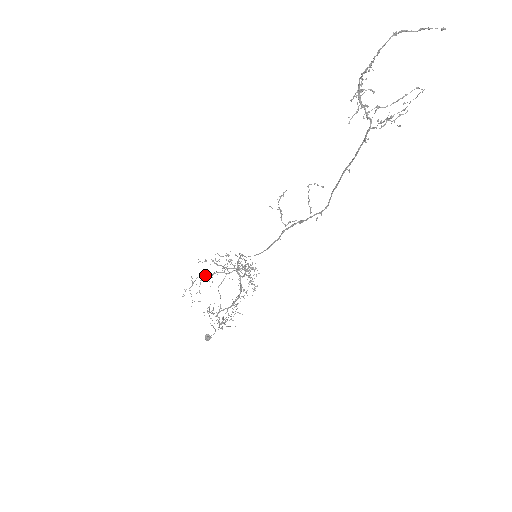
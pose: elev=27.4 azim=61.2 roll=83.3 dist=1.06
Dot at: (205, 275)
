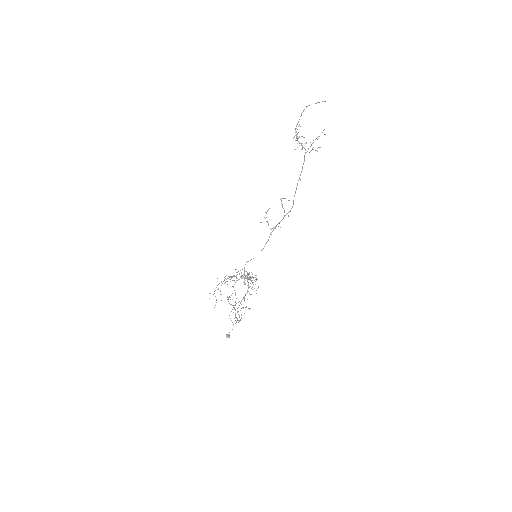
Dot at: (224, 280)
